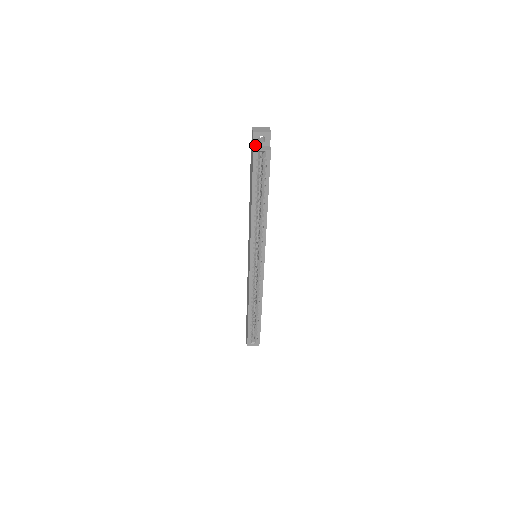
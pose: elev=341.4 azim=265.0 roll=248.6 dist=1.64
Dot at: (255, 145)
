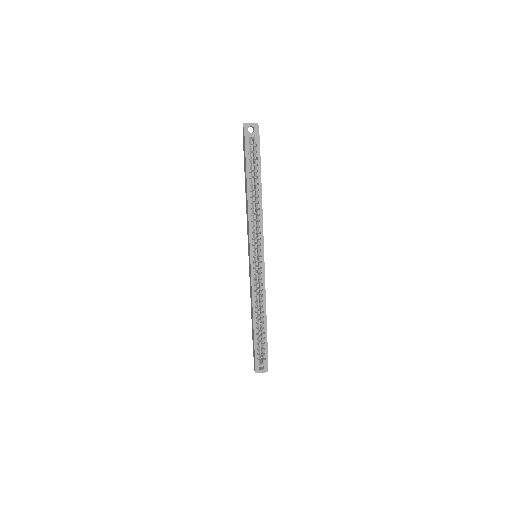
Dot at: (246, 135)
